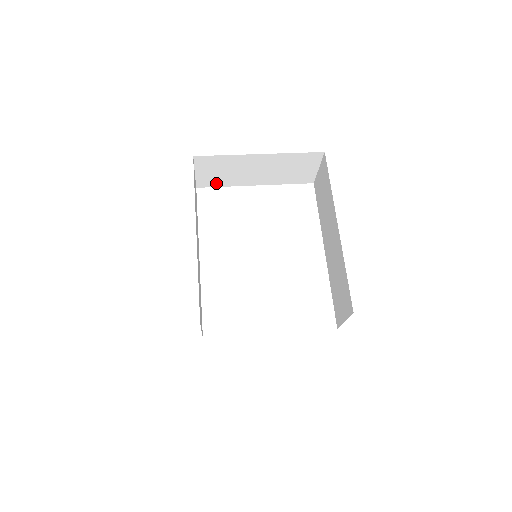
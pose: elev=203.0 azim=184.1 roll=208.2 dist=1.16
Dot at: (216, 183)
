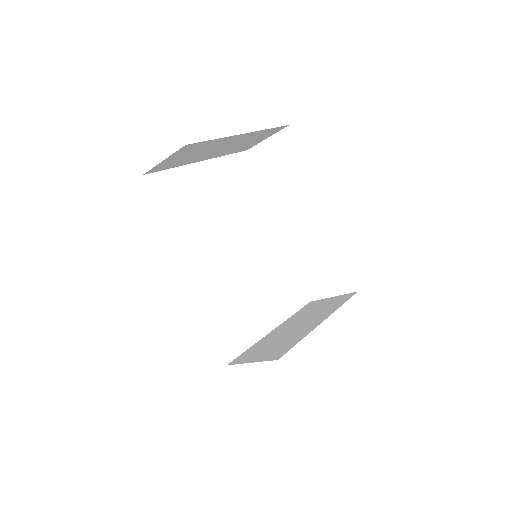
Dot at: (168, 166)
